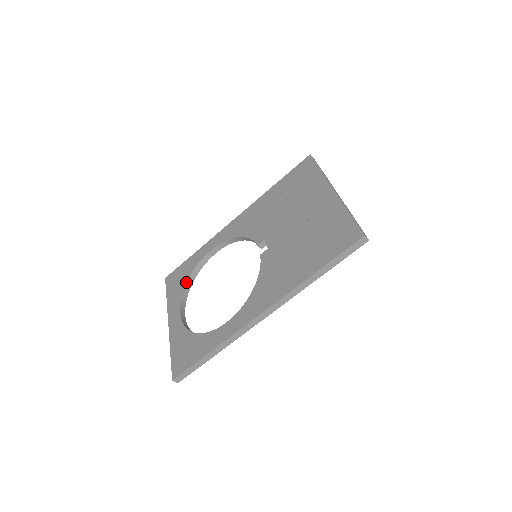
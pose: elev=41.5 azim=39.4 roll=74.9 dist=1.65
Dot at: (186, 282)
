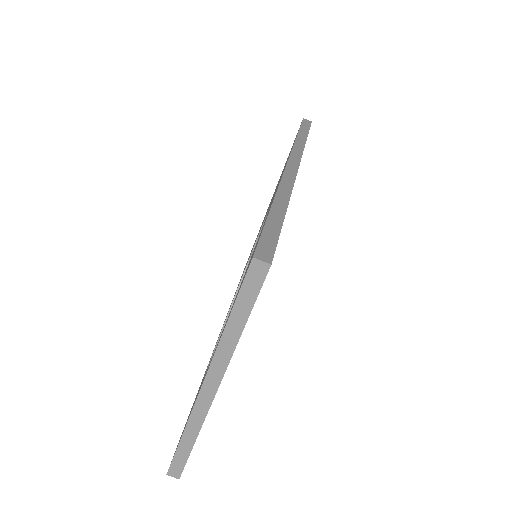
Dot at: occluded
